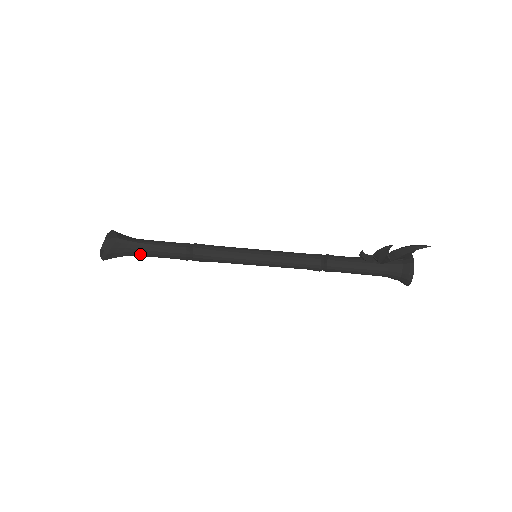
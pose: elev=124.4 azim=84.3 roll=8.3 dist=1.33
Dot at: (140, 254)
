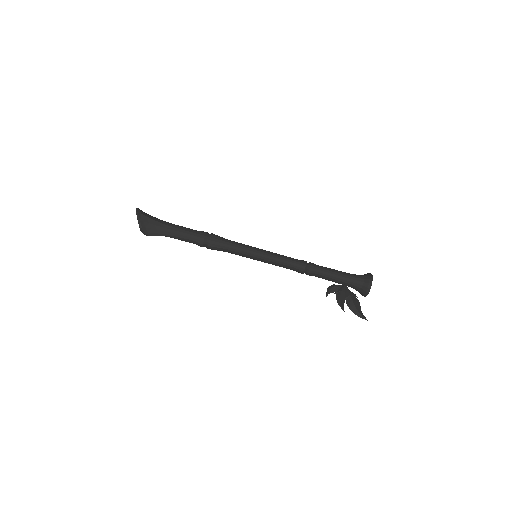
Dot at: occluded
